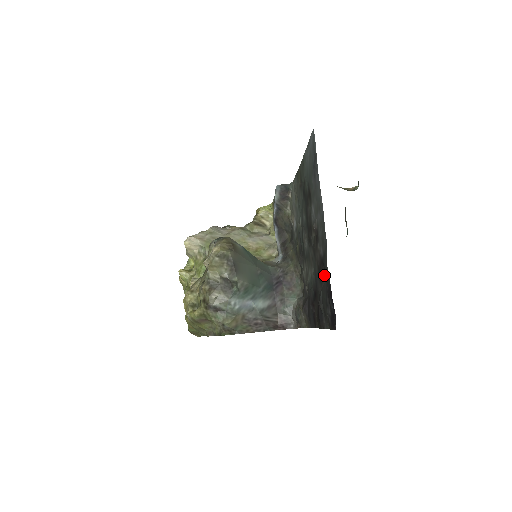
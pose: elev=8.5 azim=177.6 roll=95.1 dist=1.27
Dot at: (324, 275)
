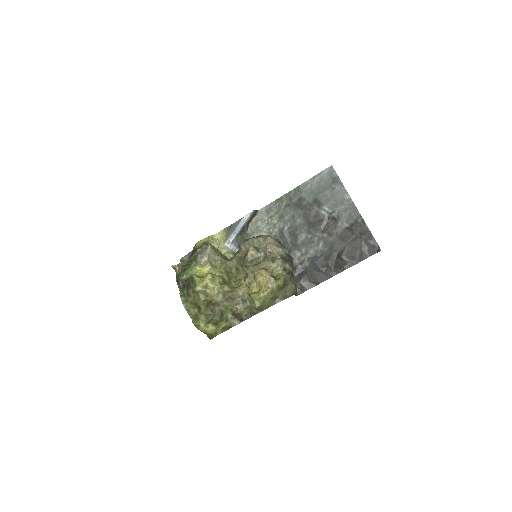
Dot at: (351, 235)
